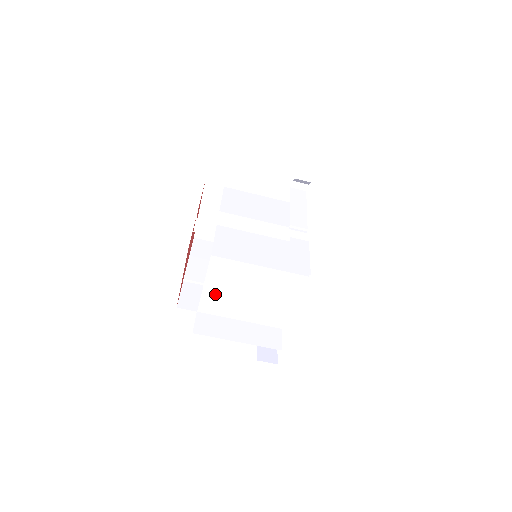
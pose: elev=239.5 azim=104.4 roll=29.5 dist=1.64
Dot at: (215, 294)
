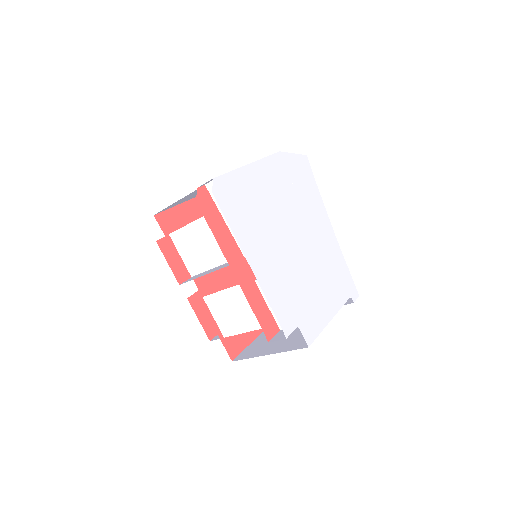
Dot at: occluded
